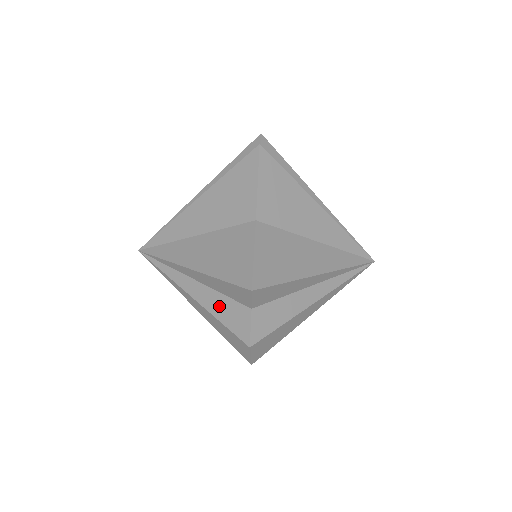
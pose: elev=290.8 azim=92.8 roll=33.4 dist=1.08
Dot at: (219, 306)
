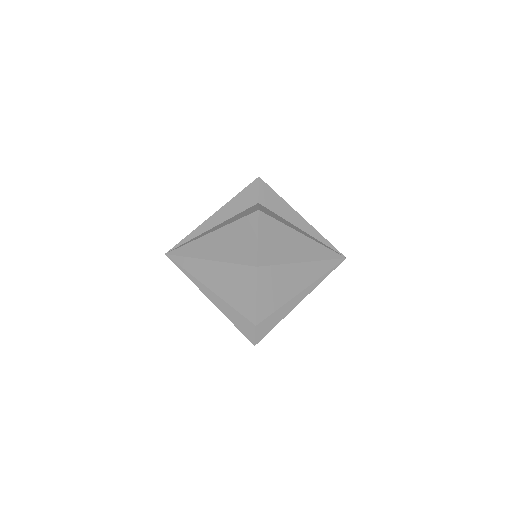
Dot at: (232, 315)
